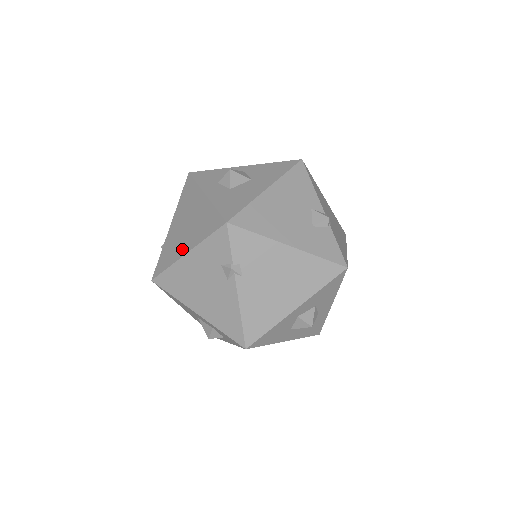
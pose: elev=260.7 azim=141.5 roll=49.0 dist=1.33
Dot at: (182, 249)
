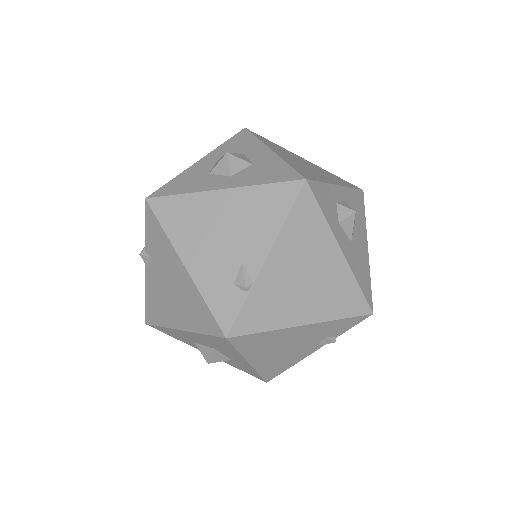
Dot at: (298, 315)
